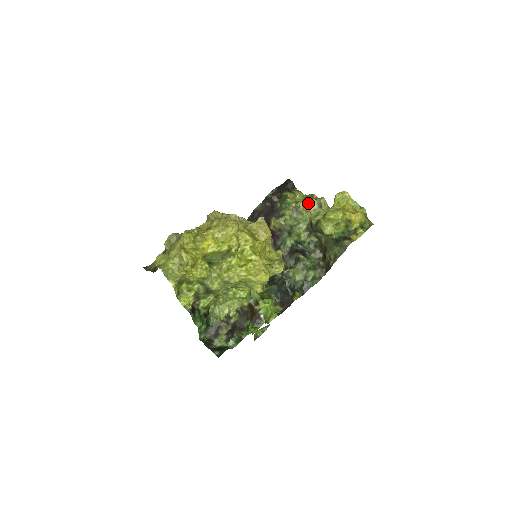
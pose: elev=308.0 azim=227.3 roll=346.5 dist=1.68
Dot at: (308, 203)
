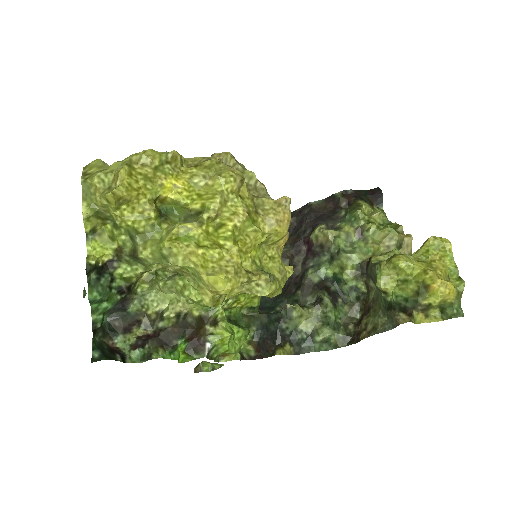
Dot at: (384, 232)
